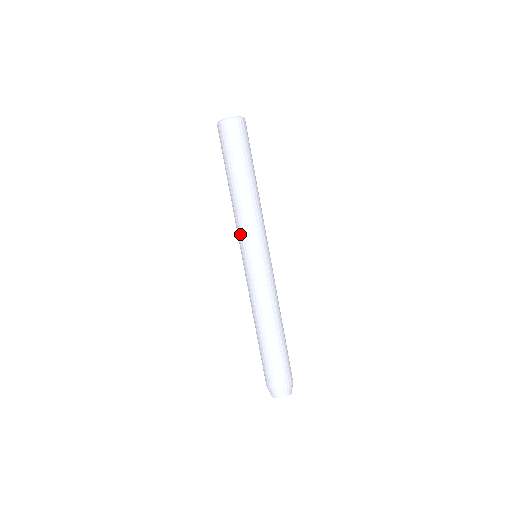
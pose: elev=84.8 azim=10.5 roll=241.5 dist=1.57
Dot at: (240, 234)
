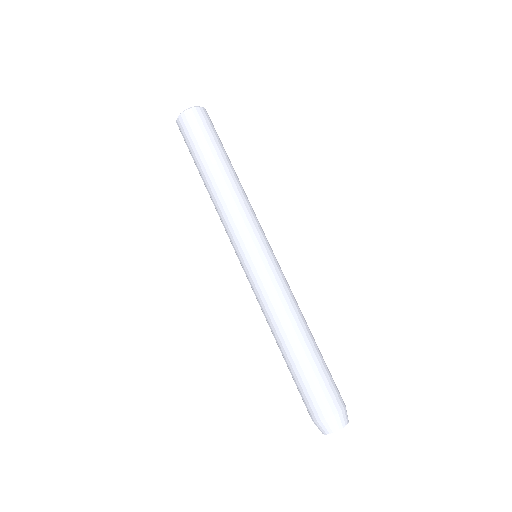
Dot at: (228, 234)
